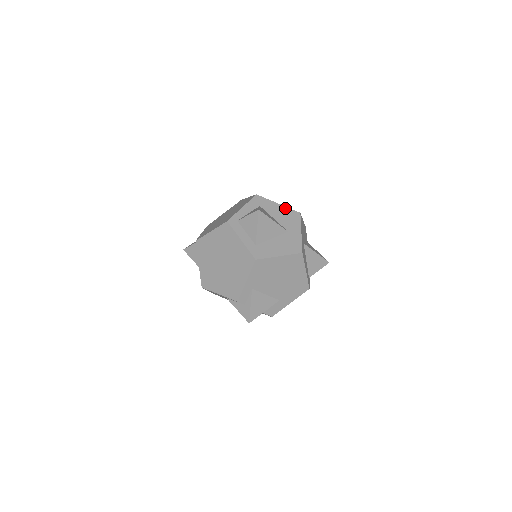
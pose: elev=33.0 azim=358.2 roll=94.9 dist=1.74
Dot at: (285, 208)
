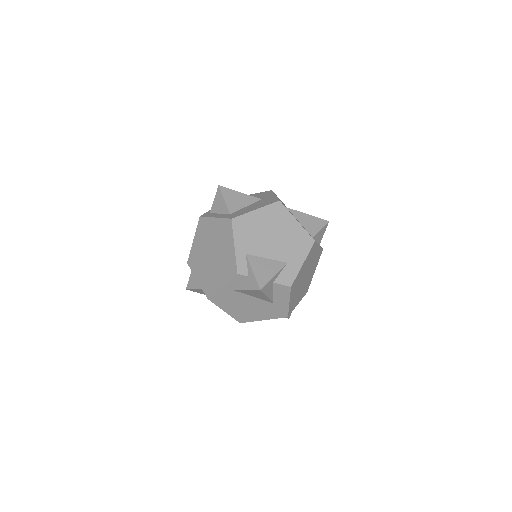
Dot at: (256, 194)
